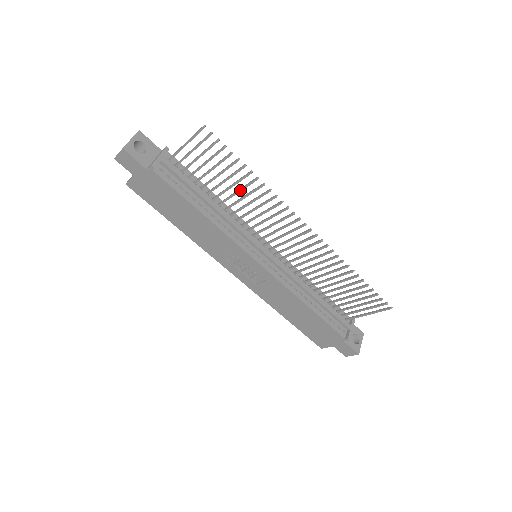
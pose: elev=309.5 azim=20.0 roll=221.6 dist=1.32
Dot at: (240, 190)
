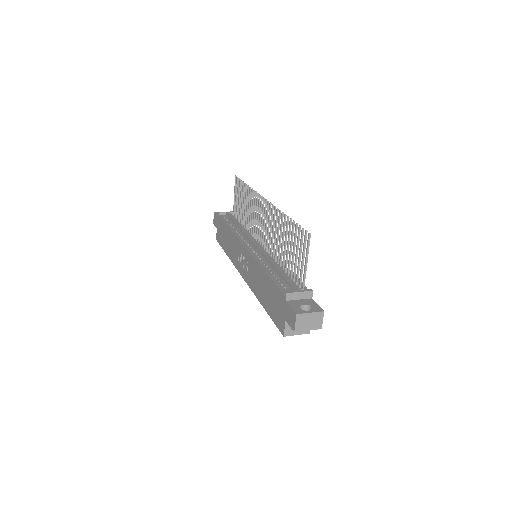
Dot at: (247, 204)
